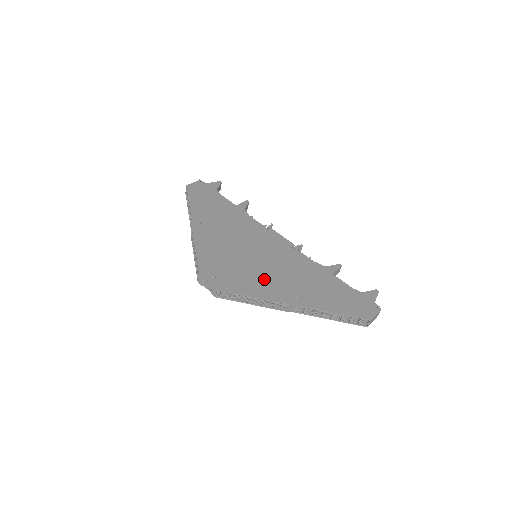
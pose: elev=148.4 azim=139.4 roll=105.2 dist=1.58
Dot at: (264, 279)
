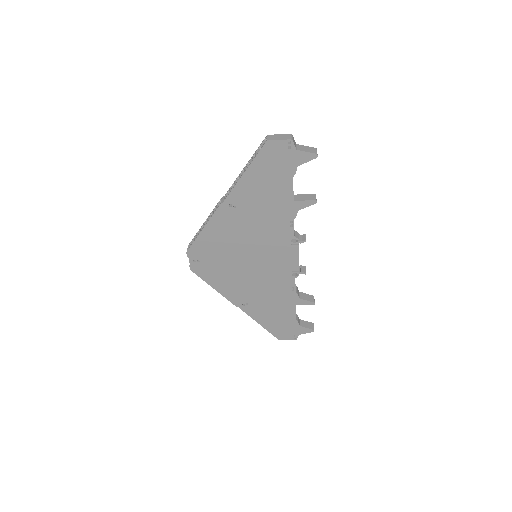
Dot at: occluded
